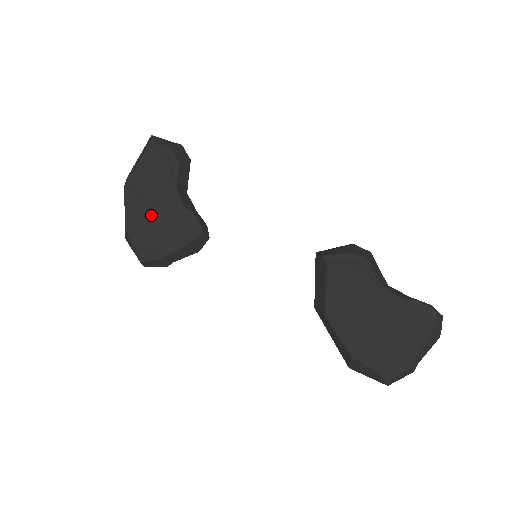
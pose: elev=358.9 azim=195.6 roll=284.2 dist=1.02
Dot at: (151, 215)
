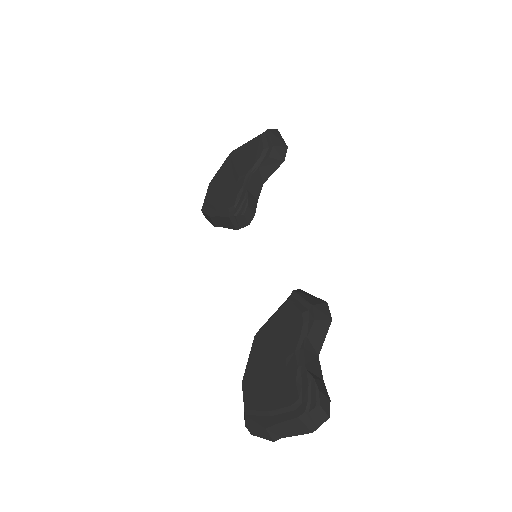
Dot at: (228, 182)
